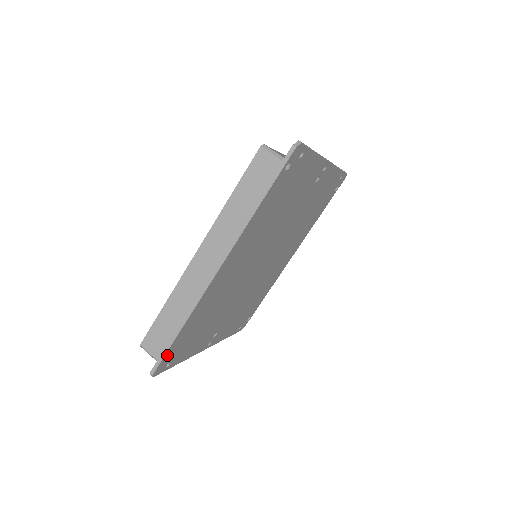
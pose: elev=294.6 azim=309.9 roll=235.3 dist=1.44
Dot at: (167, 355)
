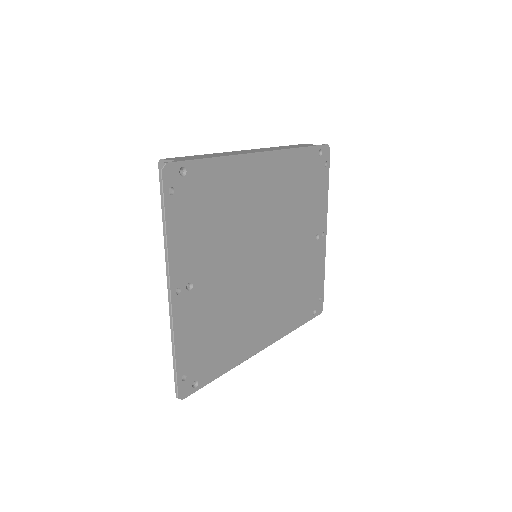
Dot at: (187, 168)
